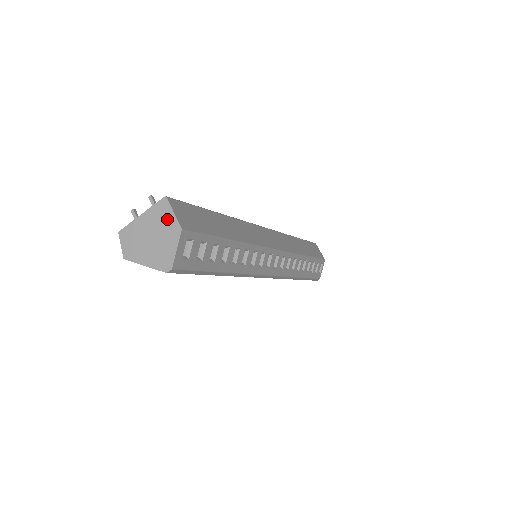
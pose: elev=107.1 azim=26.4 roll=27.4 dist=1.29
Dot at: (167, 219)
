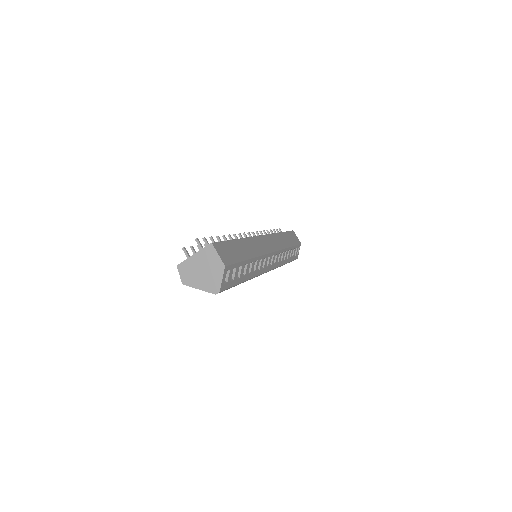
Dot at: (214, 259)
